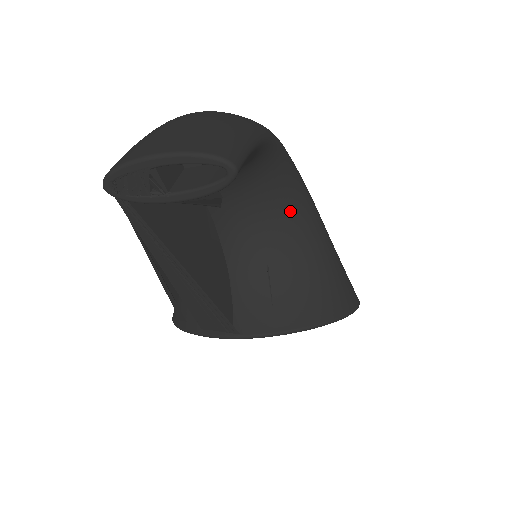
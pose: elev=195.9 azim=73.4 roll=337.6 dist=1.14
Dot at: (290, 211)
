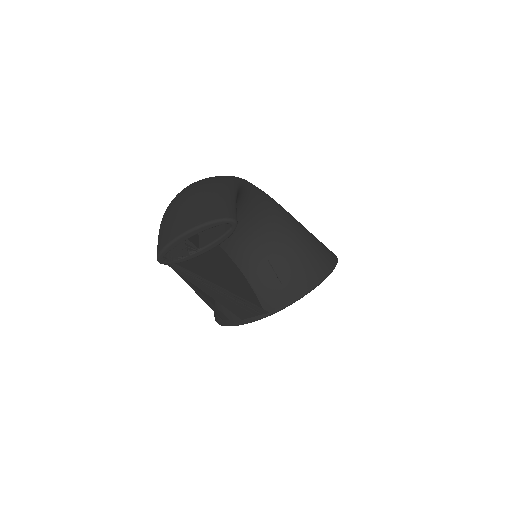
Dot at: (268, 219)
